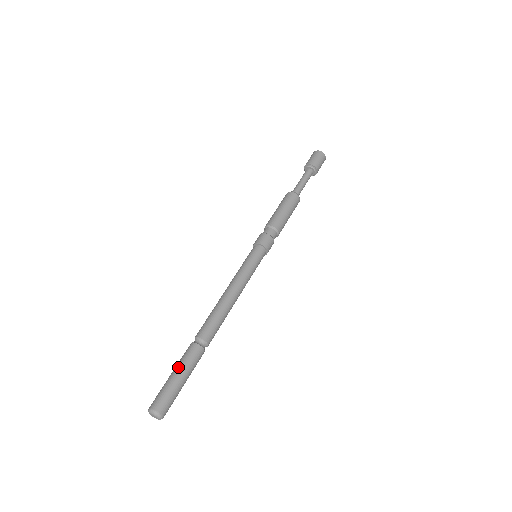
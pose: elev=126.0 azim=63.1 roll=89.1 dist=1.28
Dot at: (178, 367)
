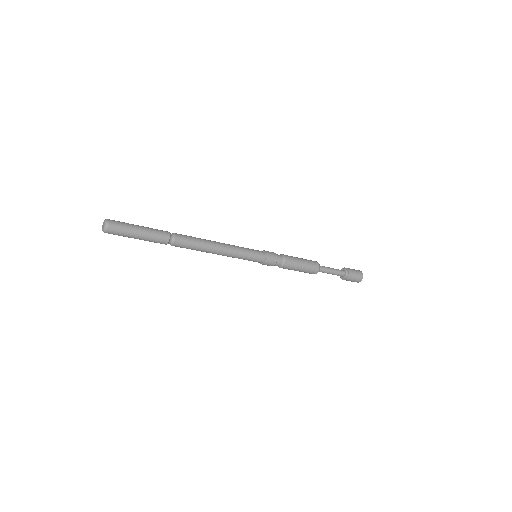
Dot at: (146, 227)
